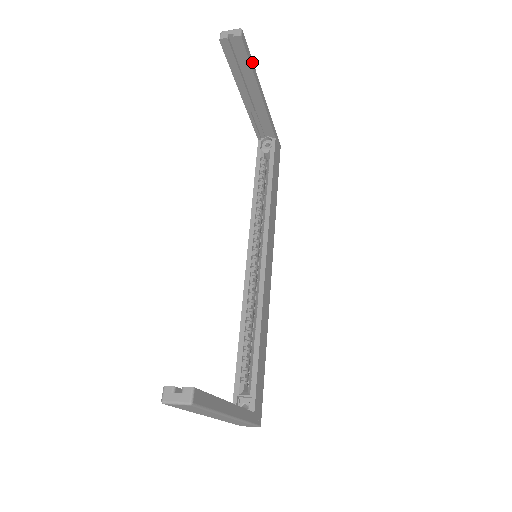
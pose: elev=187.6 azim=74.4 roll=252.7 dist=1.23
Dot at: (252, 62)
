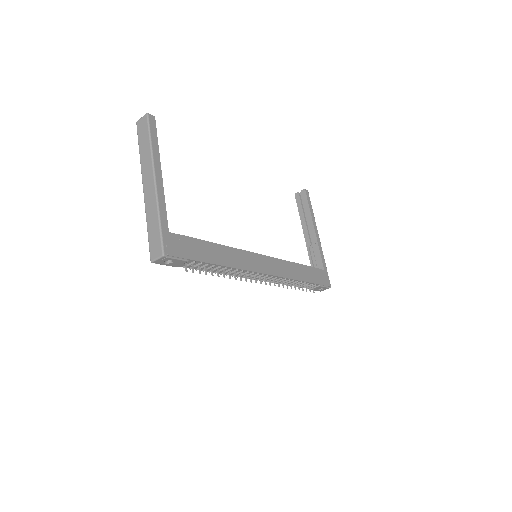
Dot at: (312, 210)
